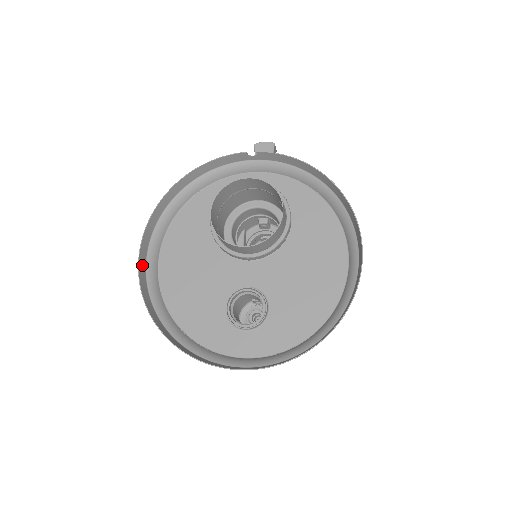
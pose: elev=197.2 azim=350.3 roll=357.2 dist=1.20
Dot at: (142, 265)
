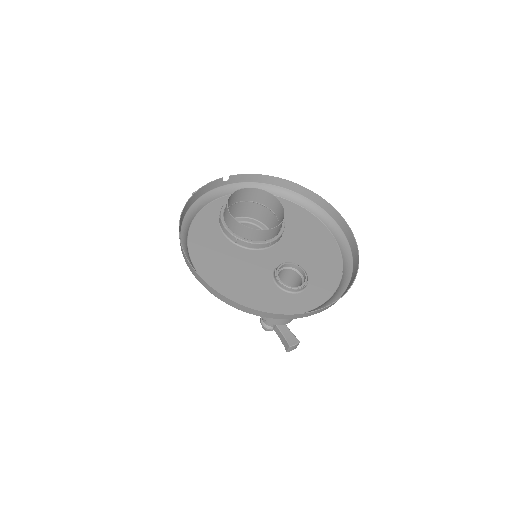
Dot at: (195, 273)
